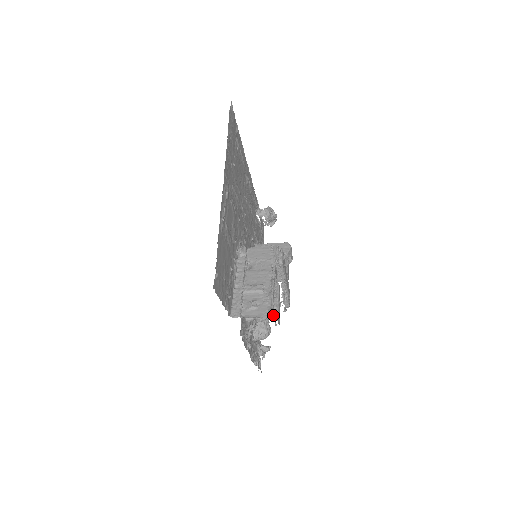
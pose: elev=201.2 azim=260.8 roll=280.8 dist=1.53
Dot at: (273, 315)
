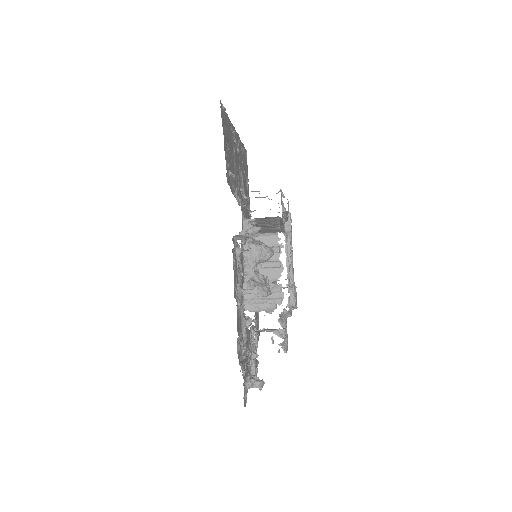
Dot at: occluded
